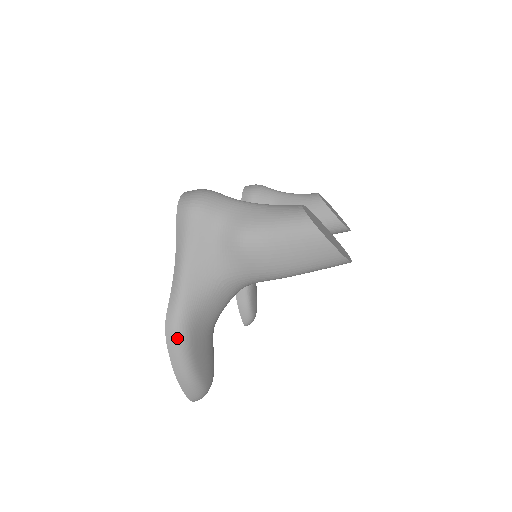
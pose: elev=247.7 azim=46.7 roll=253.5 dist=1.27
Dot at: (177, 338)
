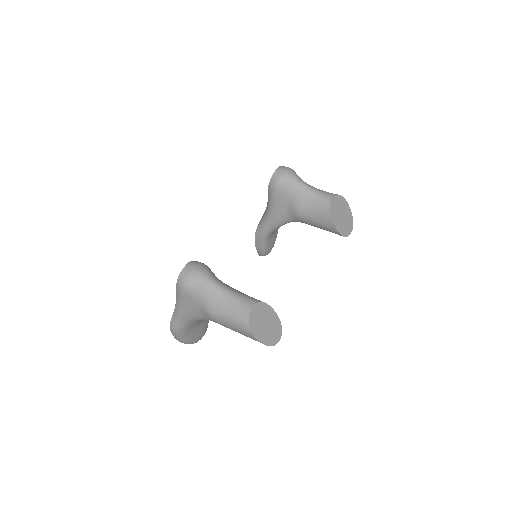
Dot at: (176, 333)
